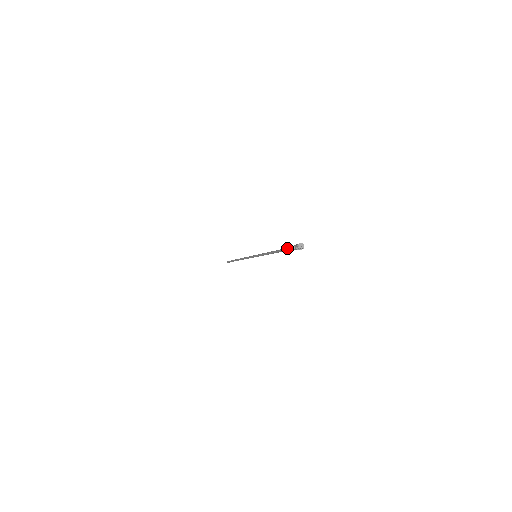
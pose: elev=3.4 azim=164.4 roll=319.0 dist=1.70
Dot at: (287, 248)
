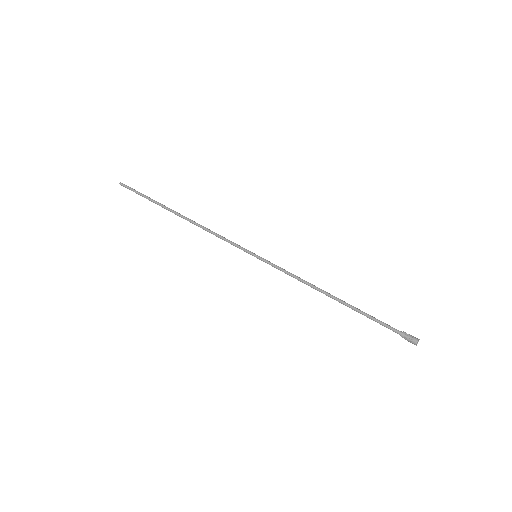
Dot at: (379, 320)
